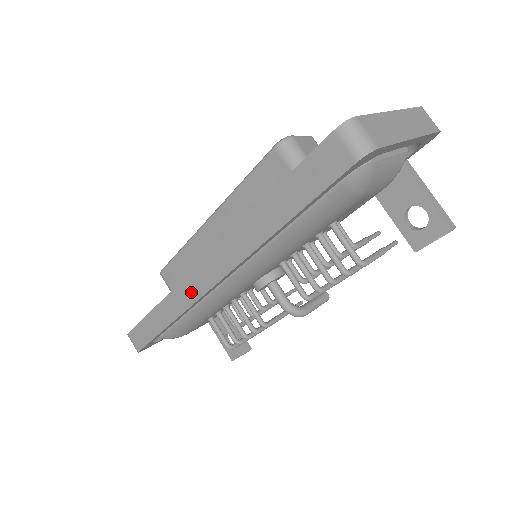
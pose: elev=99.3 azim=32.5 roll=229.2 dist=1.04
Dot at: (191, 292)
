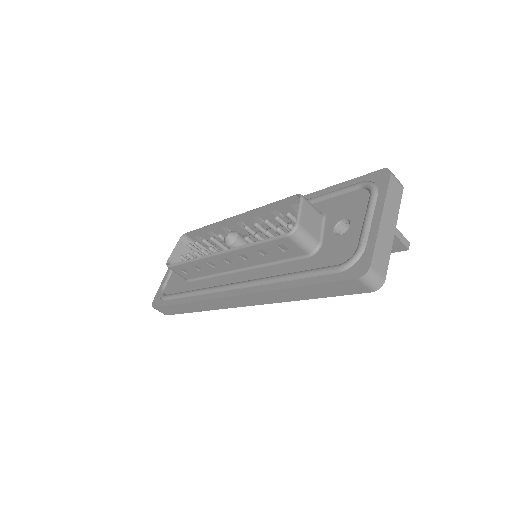
Dot at: (222, 305)
